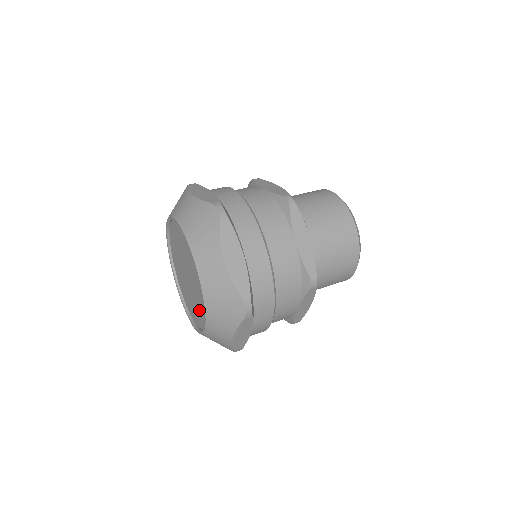
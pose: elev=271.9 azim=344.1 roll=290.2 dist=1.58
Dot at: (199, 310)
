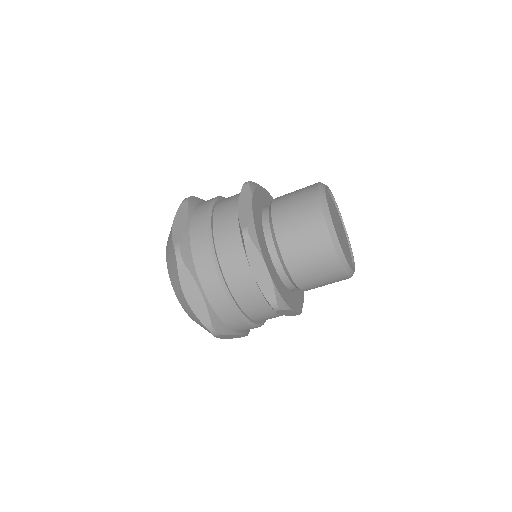
Dot at: occluded
